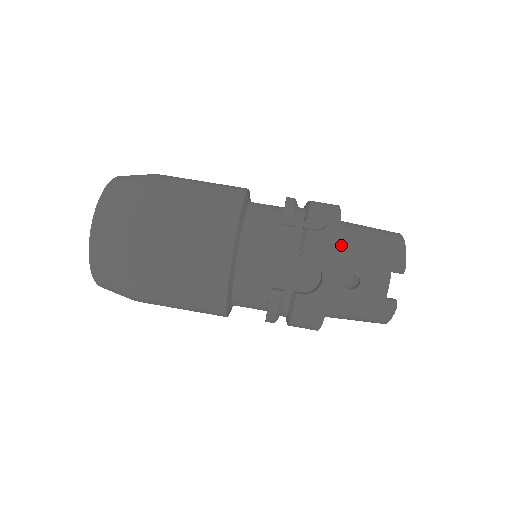
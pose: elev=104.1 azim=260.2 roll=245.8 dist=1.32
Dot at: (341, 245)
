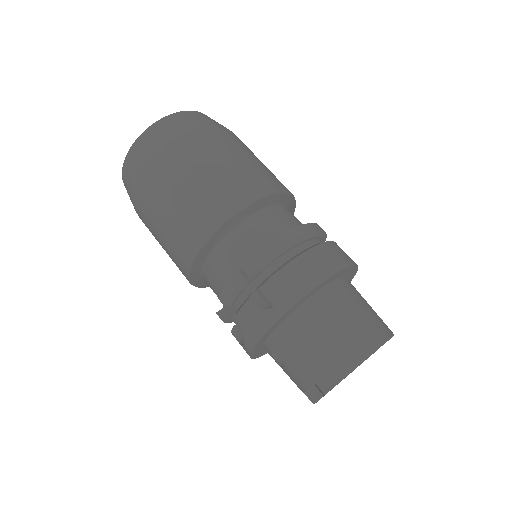
Dot at: (282, 328)
